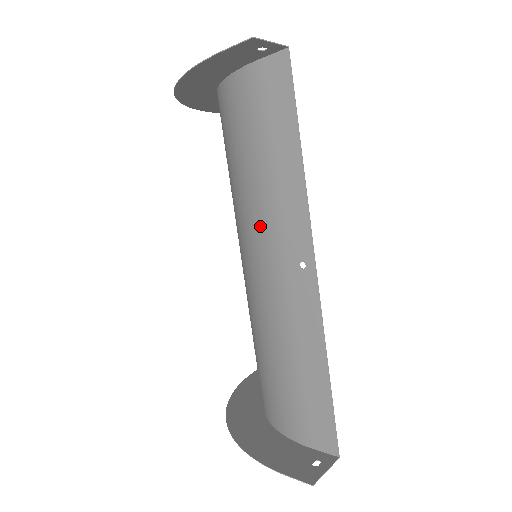
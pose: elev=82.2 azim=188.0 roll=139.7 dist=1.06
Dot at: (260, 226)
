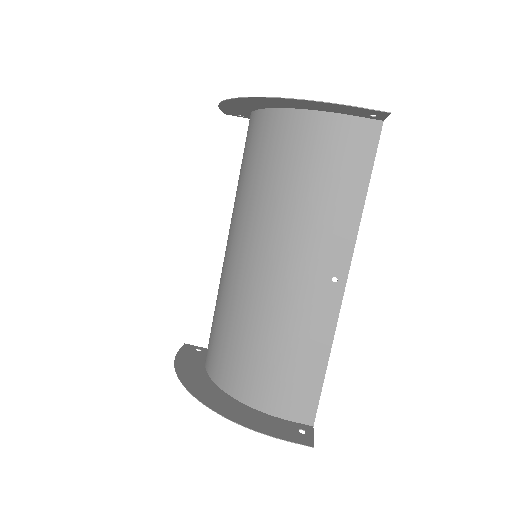
Dot at: (302, 239)
